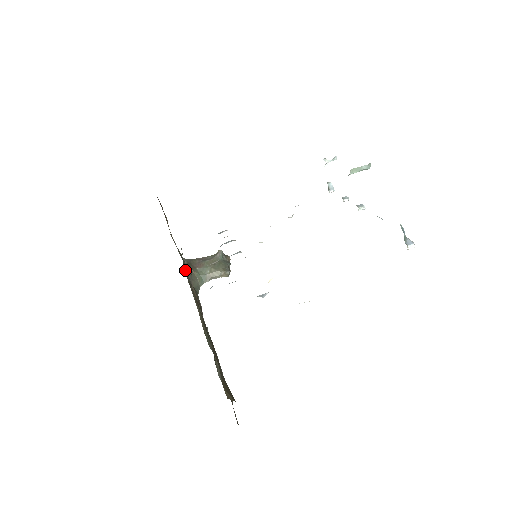
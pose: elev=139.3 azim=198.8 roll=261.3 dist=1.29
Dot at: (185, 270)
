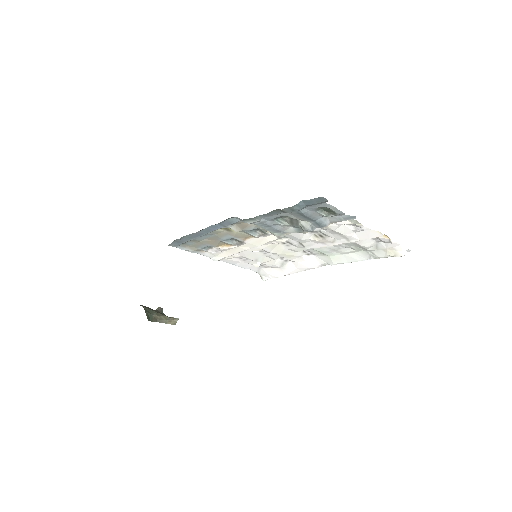
Dot at: occluded
